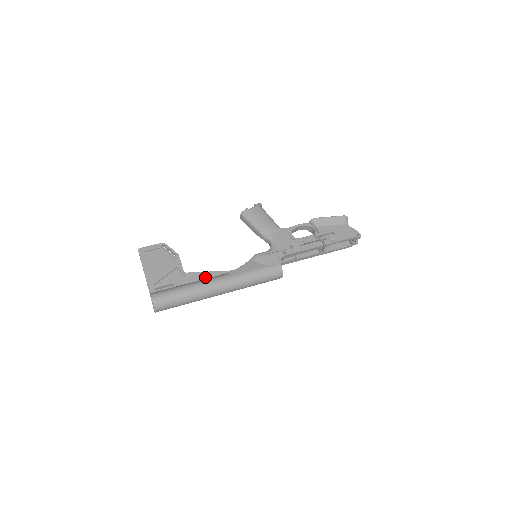
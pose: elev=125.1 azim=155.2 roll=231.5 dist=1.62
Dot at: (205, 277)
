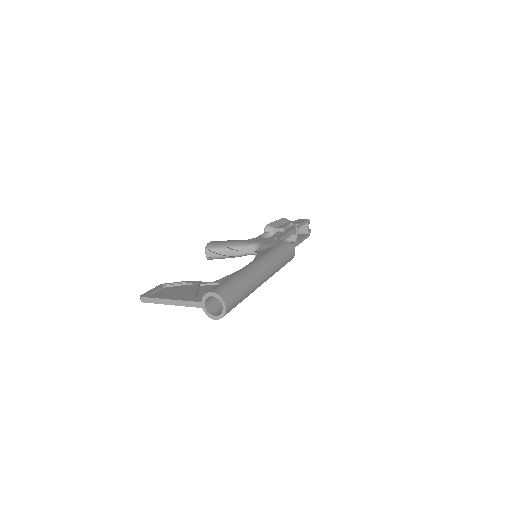
Dot at: occluded
